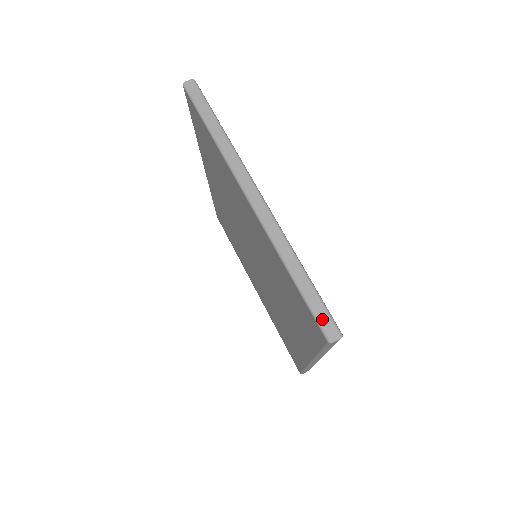
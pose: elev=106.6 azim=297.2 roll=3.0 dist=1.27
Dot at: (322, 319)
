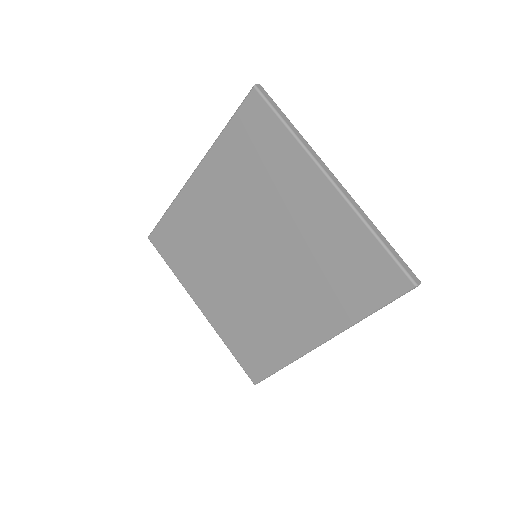
Dot at: (407, 270)
